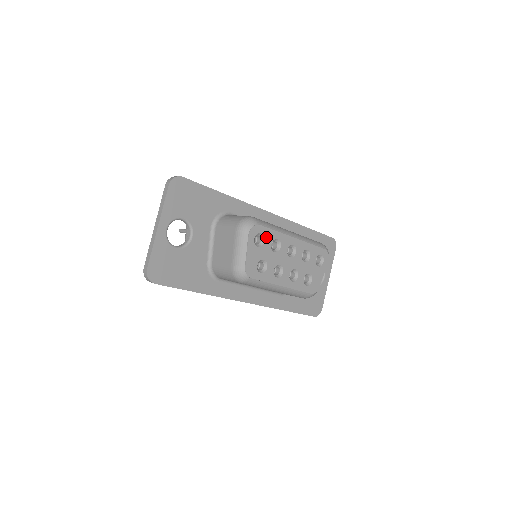
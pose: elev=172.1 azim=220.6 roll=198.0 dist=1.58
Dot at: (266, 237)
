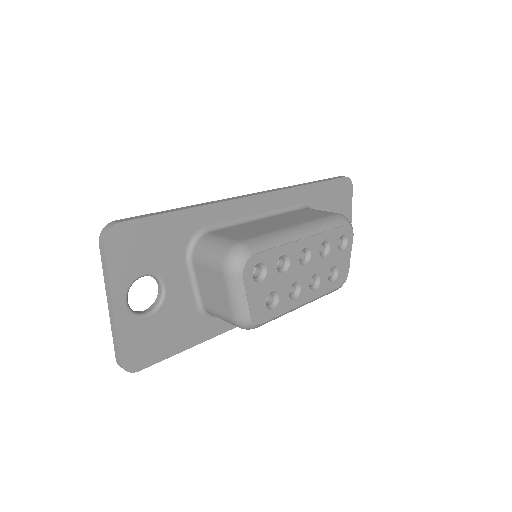
Dot at: (267, 263)
